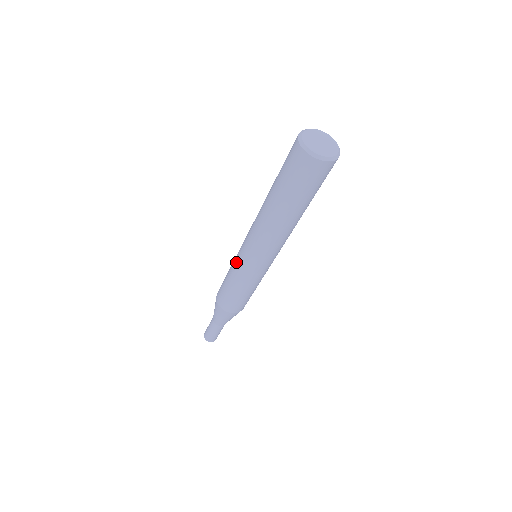
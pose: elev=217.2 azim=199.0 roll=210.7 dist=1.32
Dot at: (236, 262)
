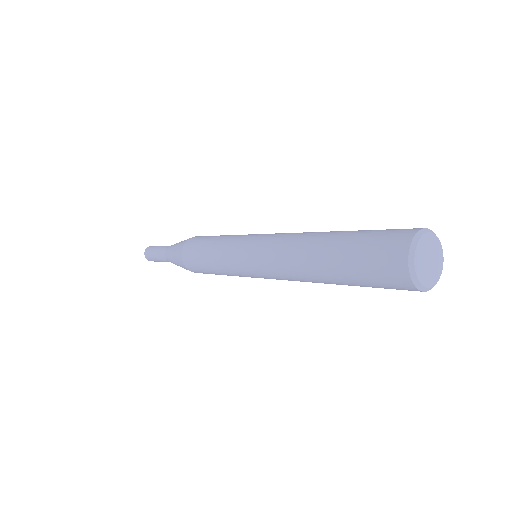
Dot at: (230, 258)
